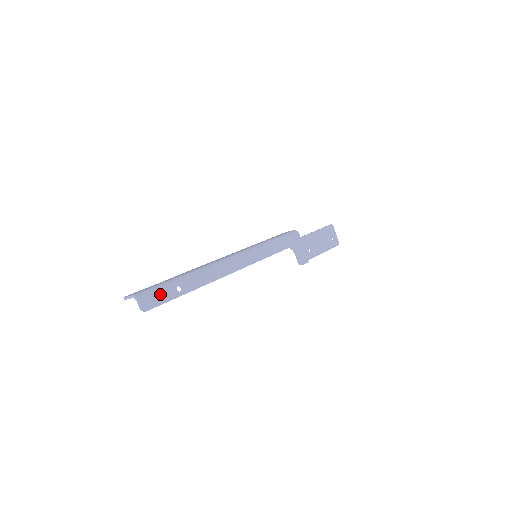
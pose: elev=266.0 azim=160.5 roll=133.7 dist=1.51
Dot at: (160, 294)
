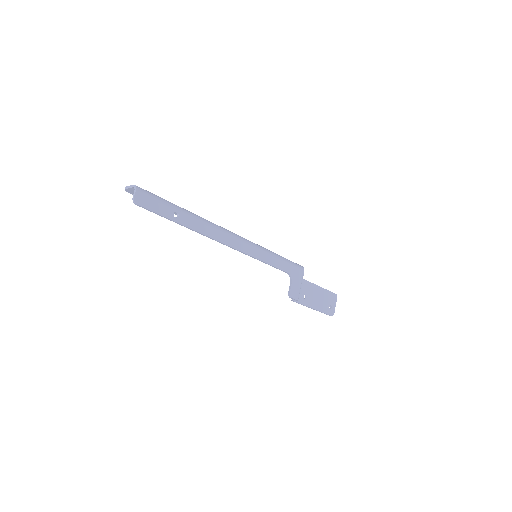
Dot at: (157, 203)
